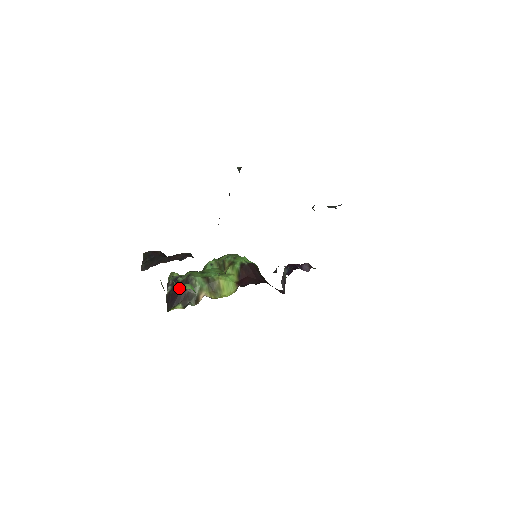
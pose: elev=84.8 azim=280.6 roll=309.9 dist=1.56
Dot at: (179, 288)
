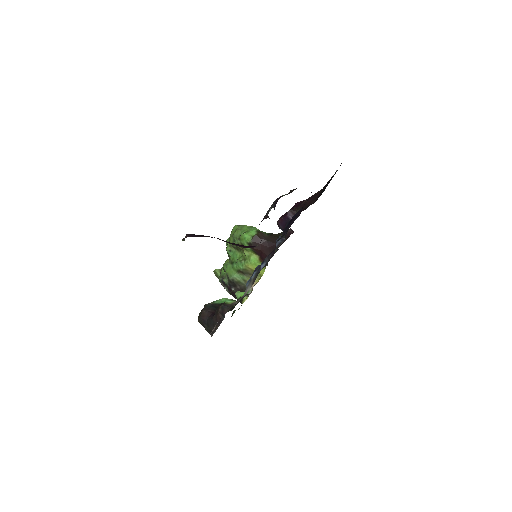
Dot at: (232, 289)
